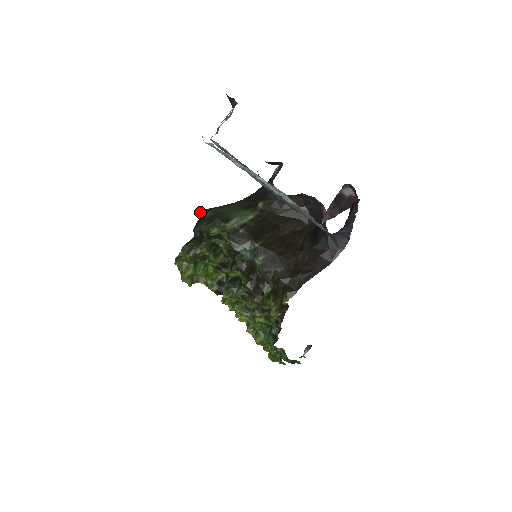
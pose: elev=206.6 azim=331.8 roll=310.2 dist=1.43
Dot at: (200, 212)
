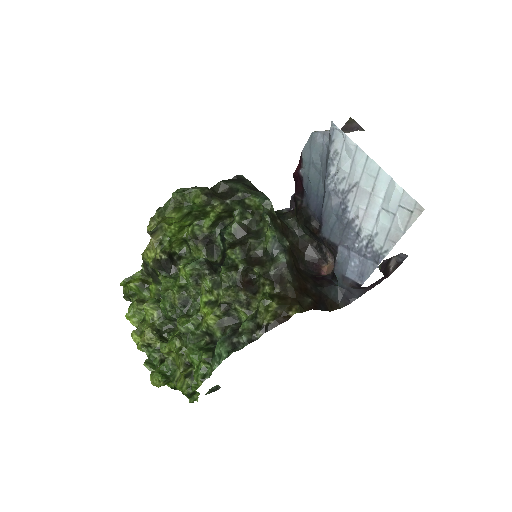
Dot at: occluded
